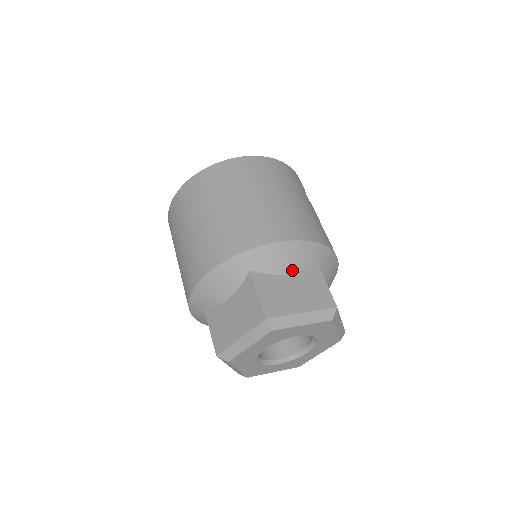
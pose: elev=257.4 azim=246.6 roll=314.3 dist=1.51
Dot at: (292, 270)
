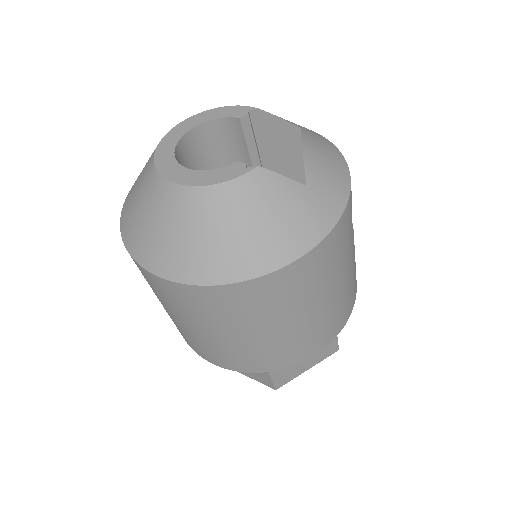
Dot at: occluded
